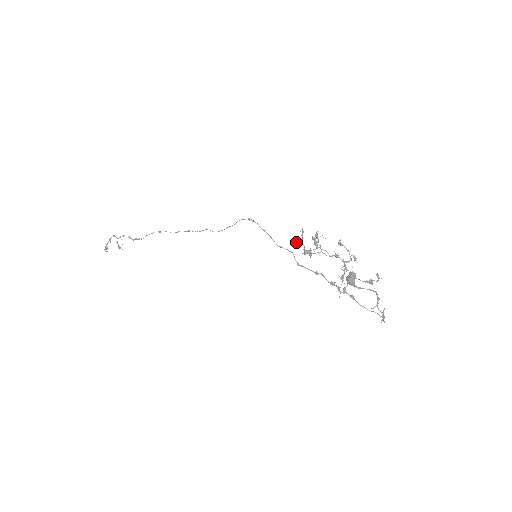
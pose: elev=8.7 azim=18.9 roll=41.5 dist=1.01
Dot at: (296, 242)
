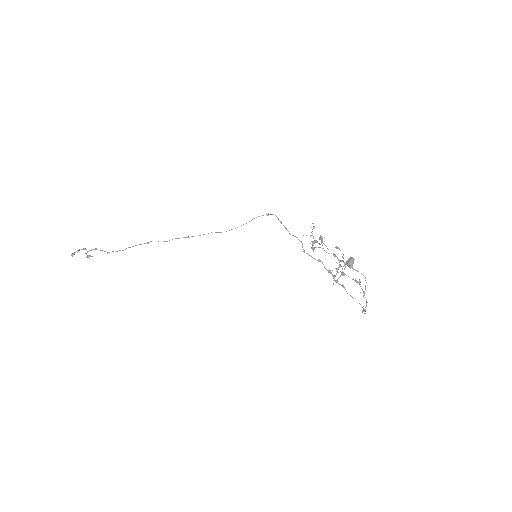
Dot at: (306, 235)
